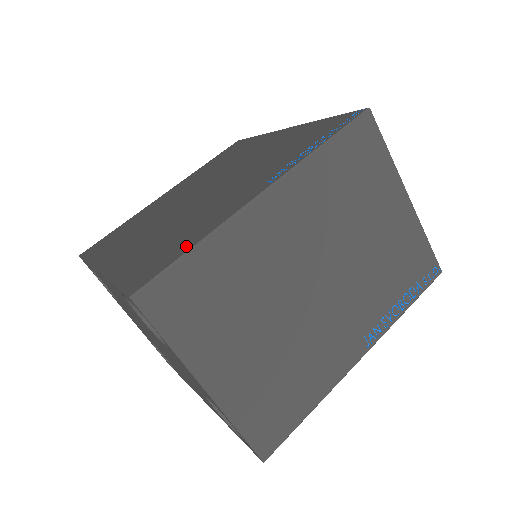
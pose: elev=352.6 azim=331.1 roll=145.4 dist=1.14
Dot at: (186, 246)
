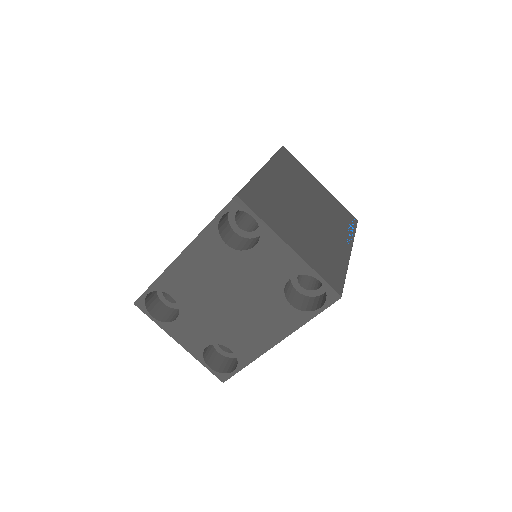
Dot at: occluded
